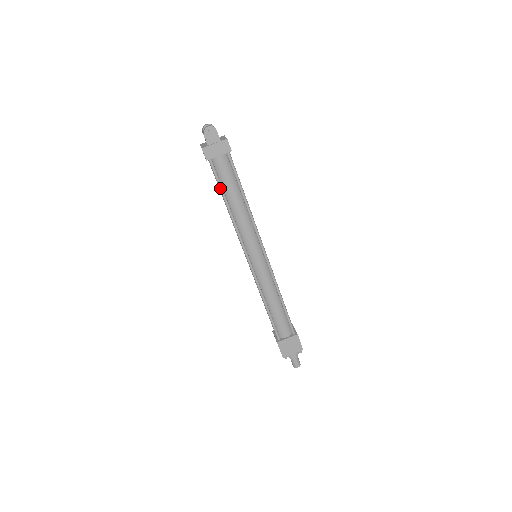
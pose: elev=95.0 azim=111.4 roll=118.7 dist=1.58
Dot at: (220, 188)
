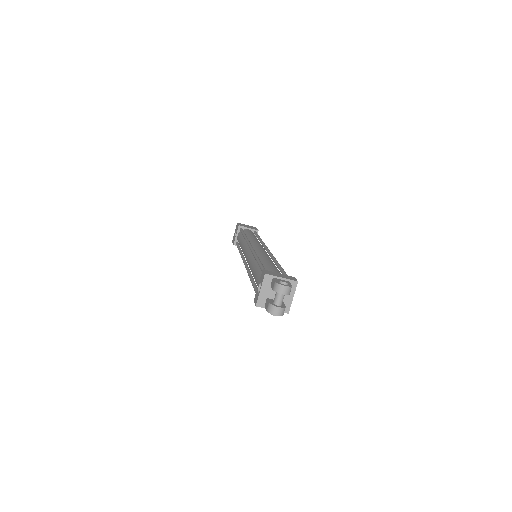
Dot at: occluded
